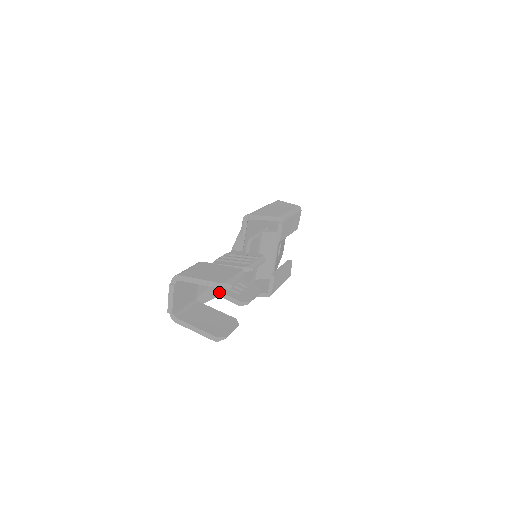
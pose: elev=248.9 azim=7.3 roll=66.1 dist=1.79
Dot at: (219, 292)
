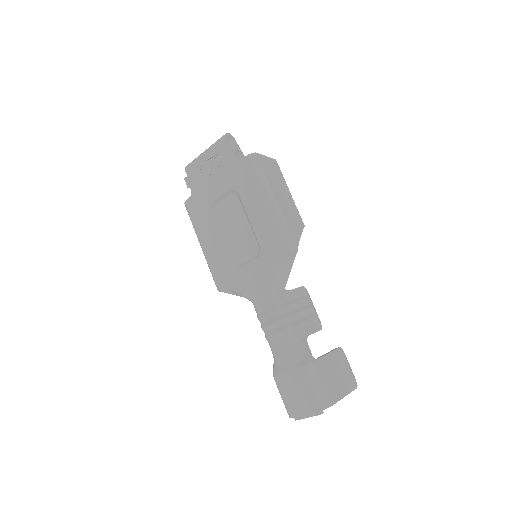
Dot at: occluded
